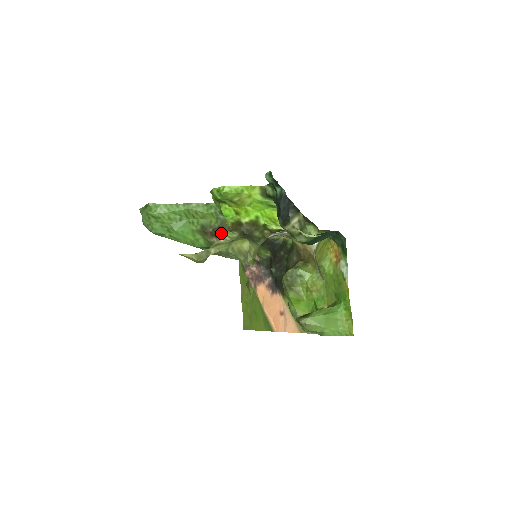
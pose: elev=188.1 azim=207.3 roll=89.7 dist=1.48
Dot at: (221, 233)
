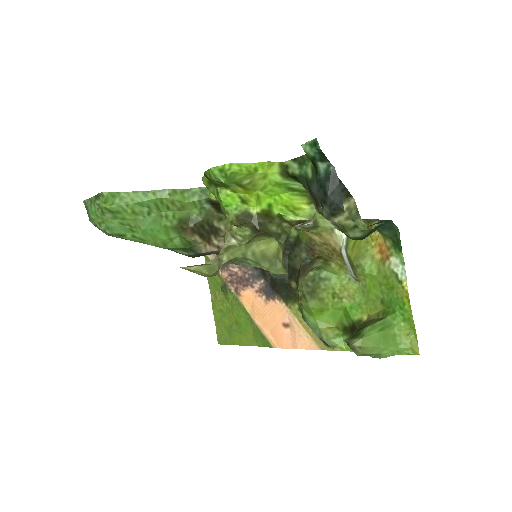
Dot at: (230, 231)
